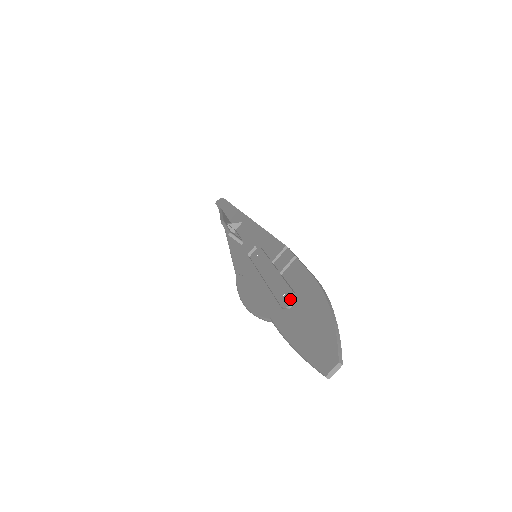
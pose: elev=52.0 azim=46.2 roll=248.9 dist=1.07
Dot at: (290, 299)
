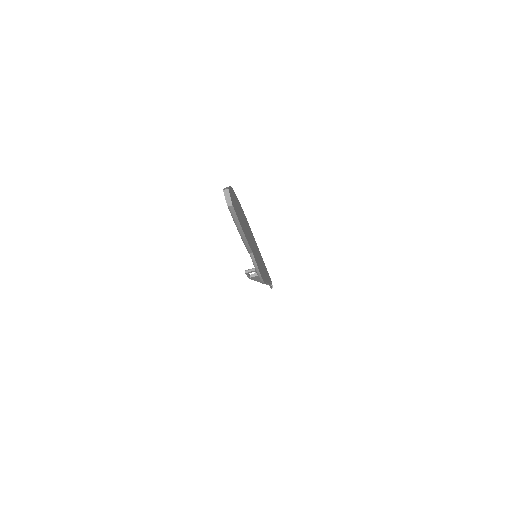
Dot at: occluded
